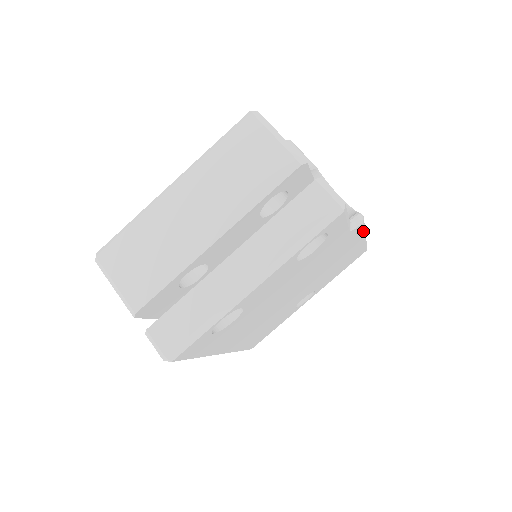
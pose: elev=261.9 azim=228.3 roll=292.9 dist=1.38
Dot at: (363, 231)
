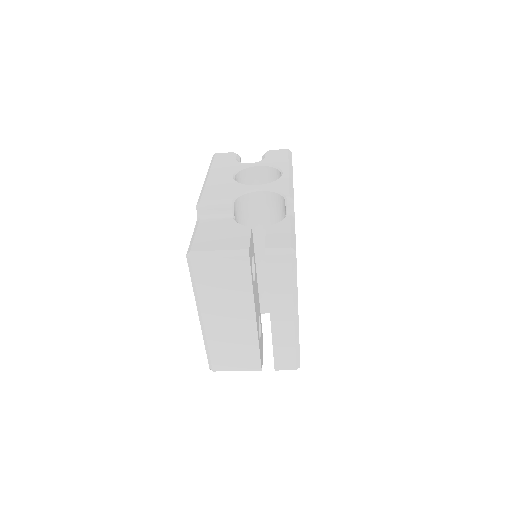
Dot at: (293, 188)
